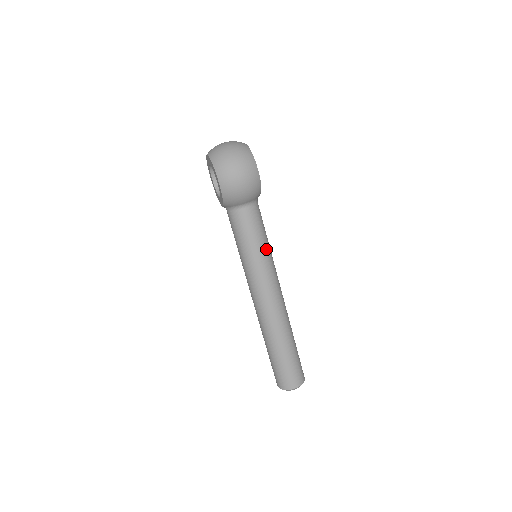
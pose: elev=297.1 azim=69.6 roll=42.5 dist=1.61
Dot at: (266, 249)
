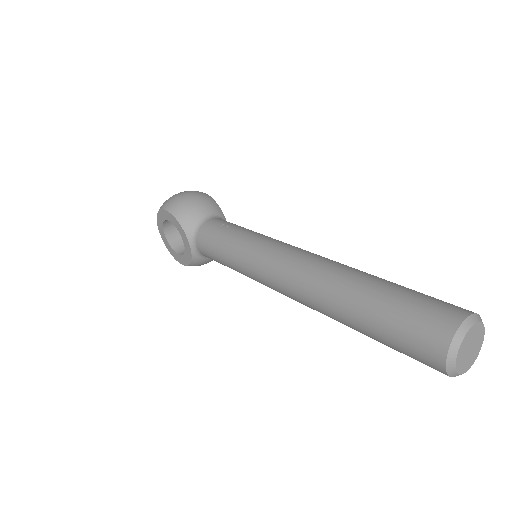
Dot at: occluded
